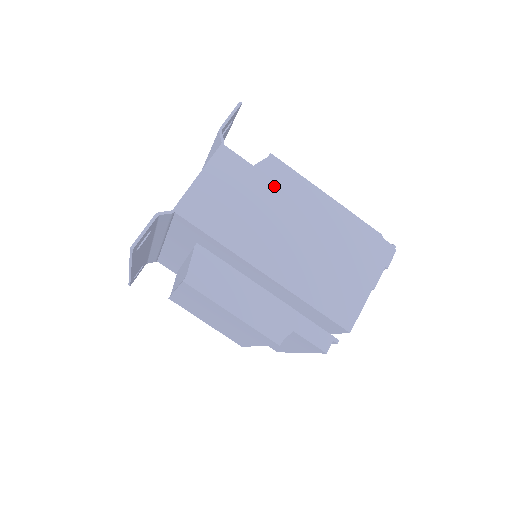
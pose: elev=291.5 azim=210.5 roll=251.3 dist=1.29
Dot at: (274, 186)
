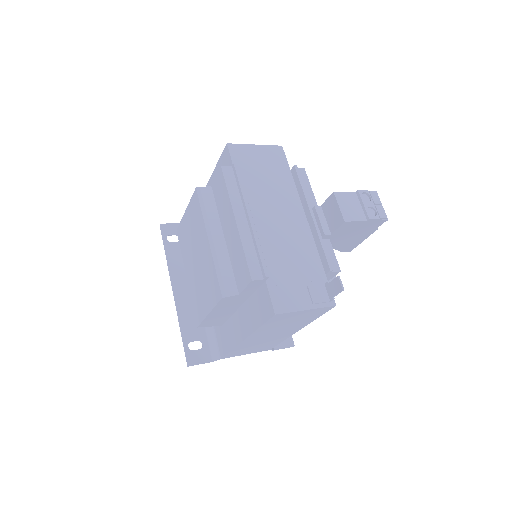
Dot at: occluded
